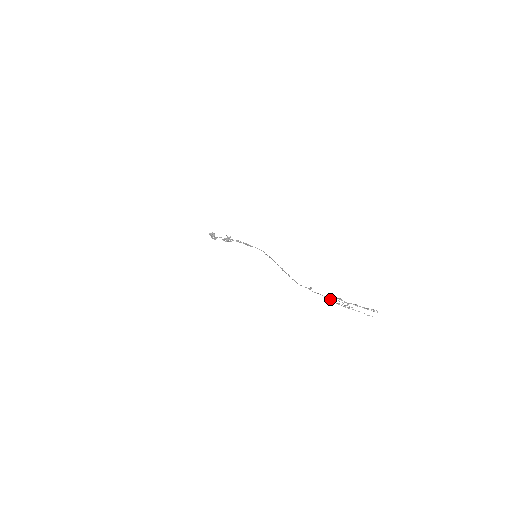
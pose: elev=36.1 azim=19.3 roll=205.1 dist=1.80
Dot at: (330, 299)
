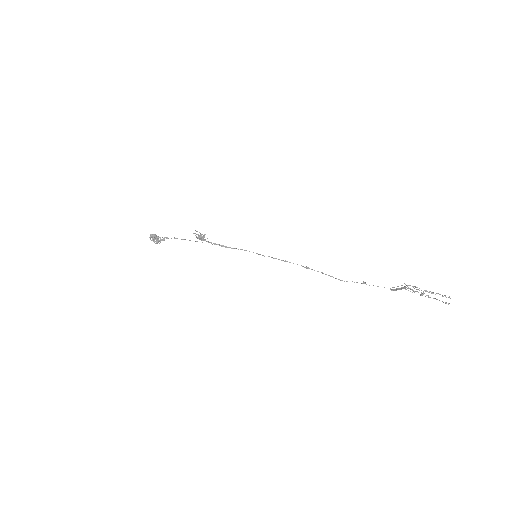
Dot at: (404, 288)
